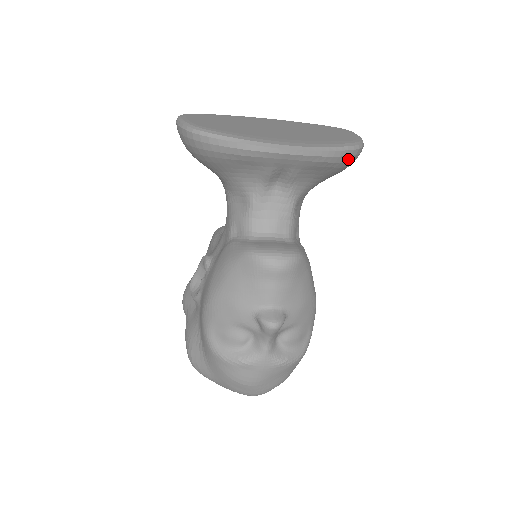
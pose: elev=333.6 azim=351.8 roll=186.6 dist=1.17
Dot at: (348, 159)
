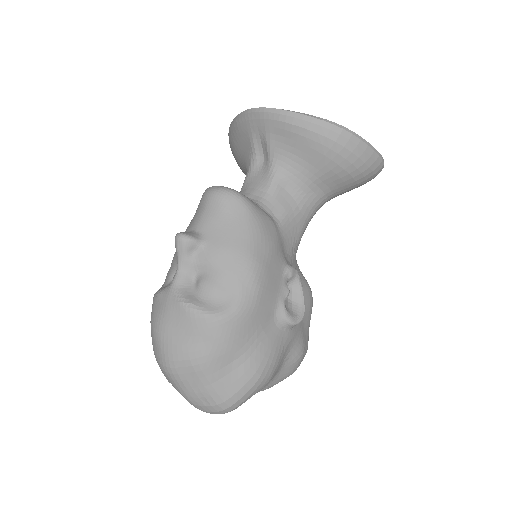
Dot at: (318, 130)
